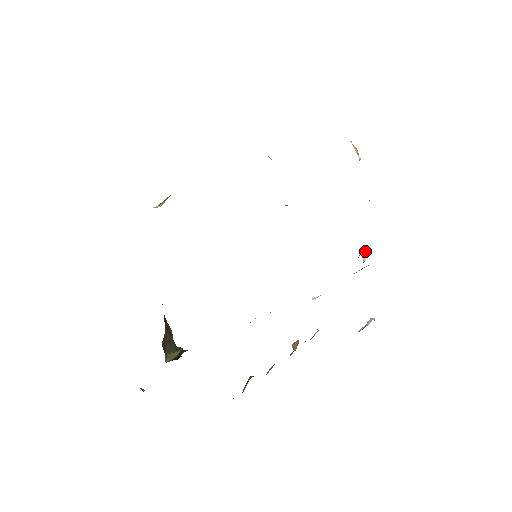
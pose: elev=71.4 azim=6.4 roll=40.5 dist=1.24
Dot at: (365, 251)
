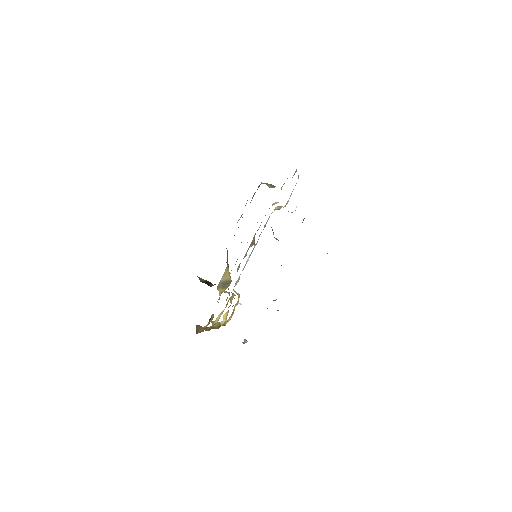
Dot at: occluded
